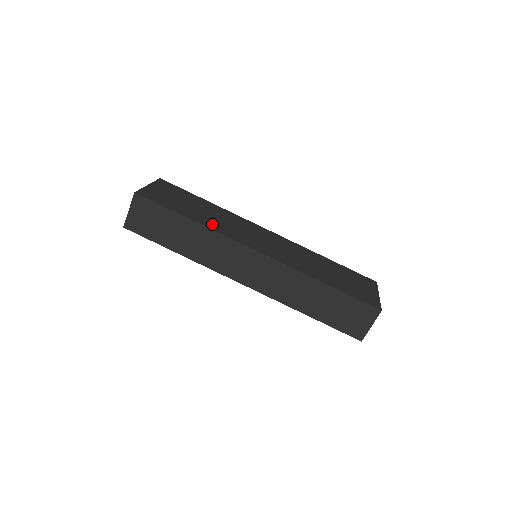
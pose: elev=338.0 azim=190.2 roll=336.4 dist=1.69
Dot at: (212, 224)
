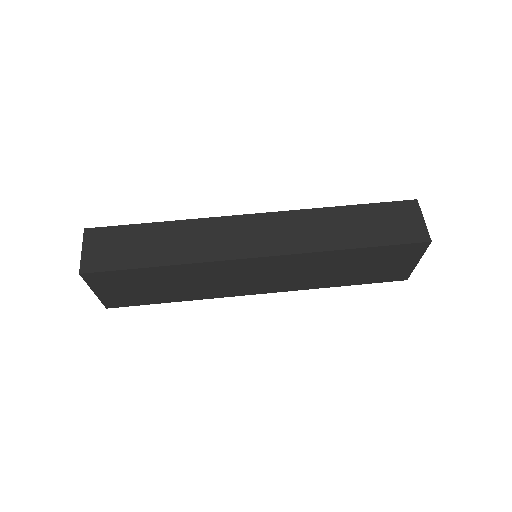
Dot at: occluded
